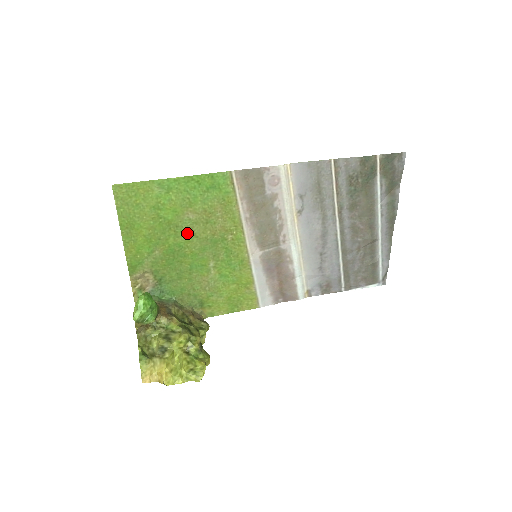
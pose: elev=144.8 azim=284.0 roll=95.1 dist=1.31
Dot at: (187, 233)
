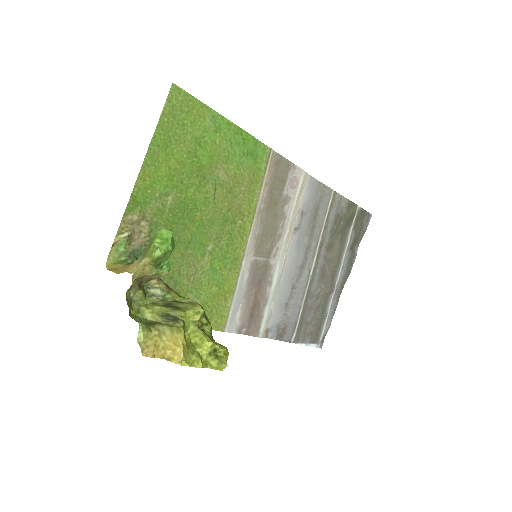
Dot at: (209, 192)
